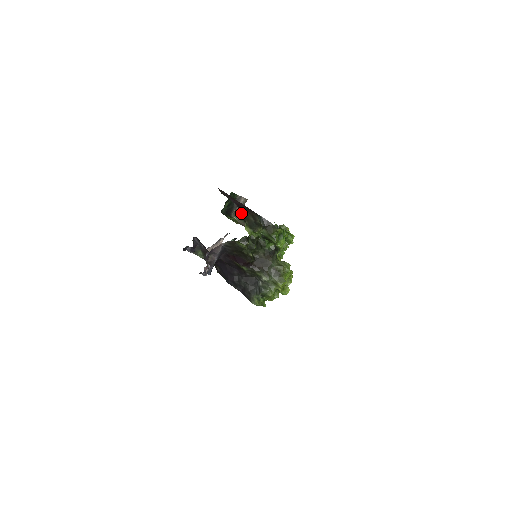
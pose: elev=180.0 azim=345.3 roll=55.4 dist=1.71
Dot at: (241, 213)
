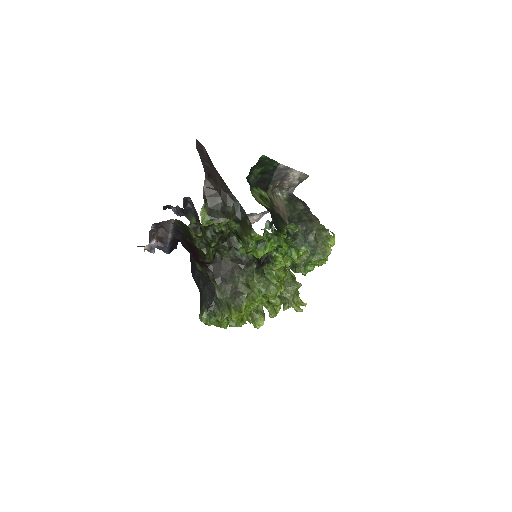
Dot at: (206, 187)
